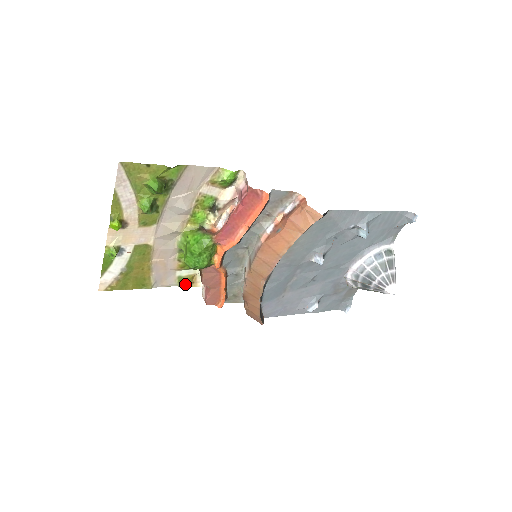
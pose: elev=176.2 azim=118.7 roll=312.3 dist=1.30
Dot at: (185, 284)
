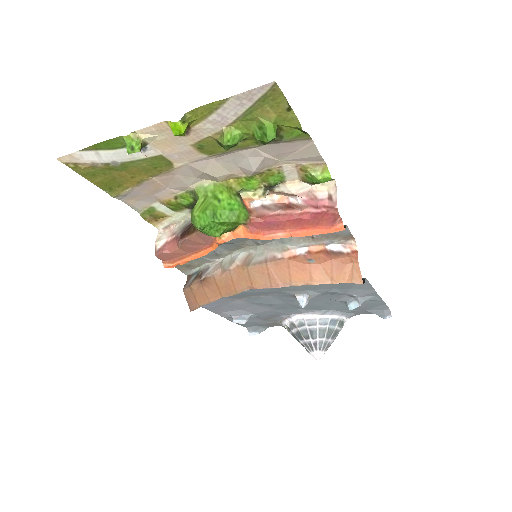
Dot at: (149, 217)
